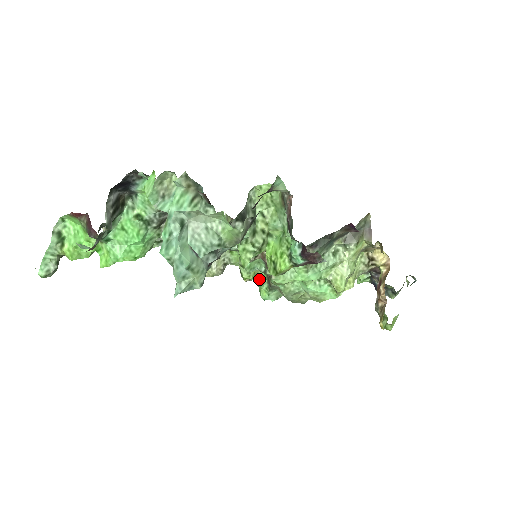
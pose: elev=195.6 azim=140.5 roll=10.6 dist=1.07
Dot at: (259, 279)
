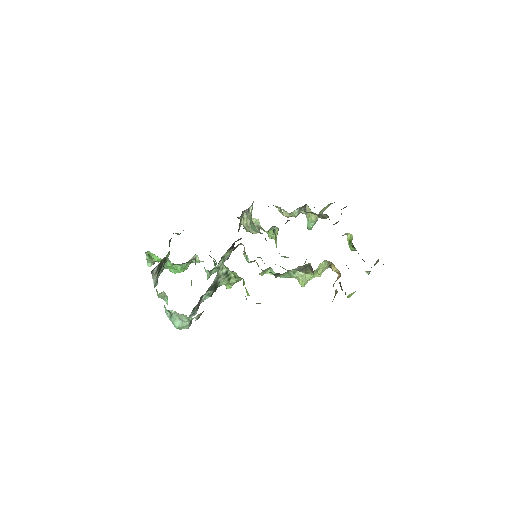
Dot at: (276, 246)
